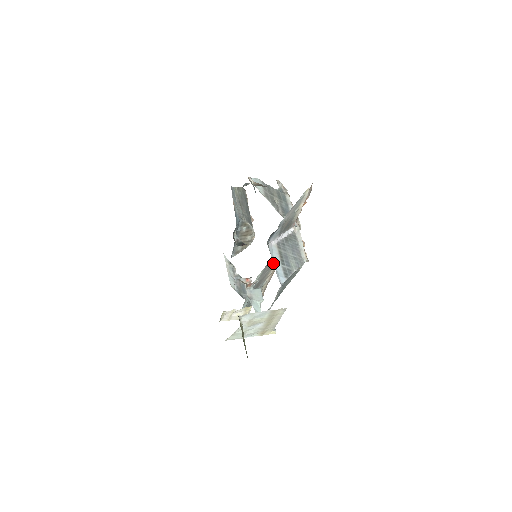
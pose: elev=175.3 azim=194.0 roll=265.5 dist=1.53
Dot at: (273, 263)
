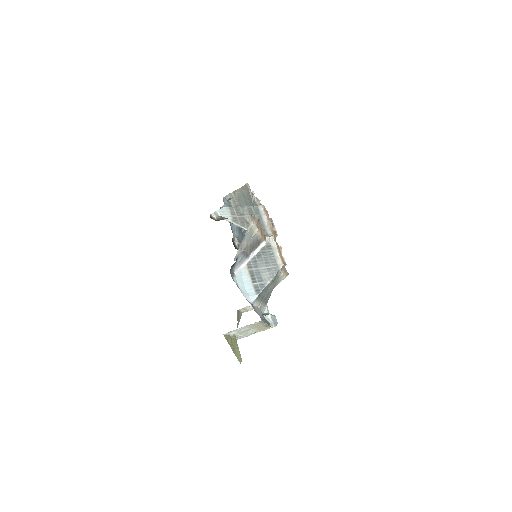
Dot at: (241, 288)
